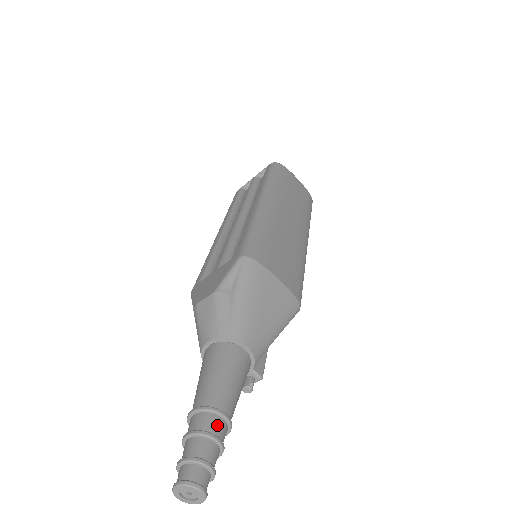
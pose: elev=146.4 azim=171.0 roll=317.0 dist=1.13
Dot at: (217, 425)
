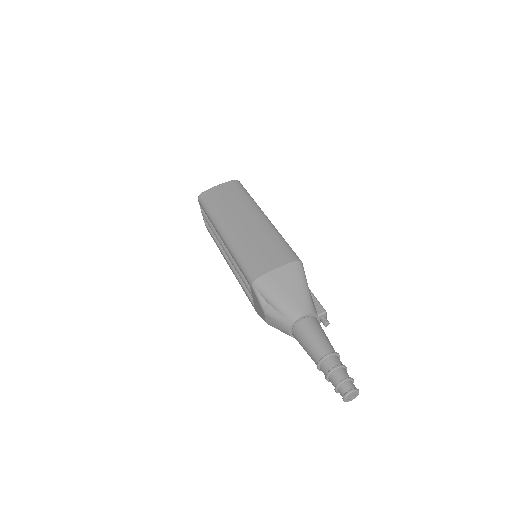
Dot at: (330, 362)
